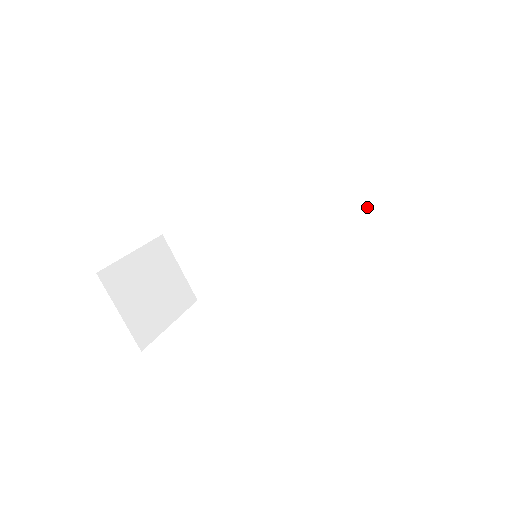
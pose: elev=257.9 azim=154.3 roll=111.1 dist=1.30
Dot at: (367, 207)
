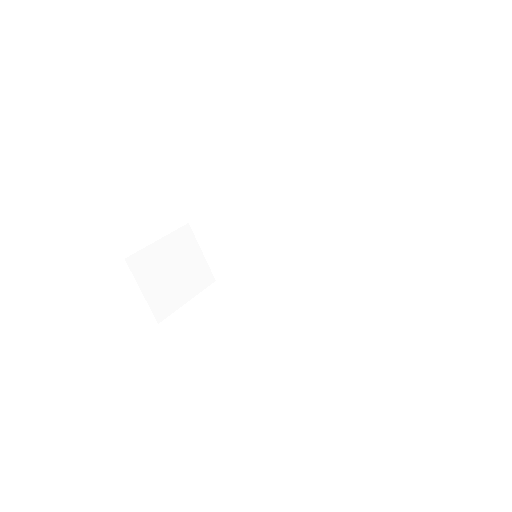
Dot at: (352, 226)
